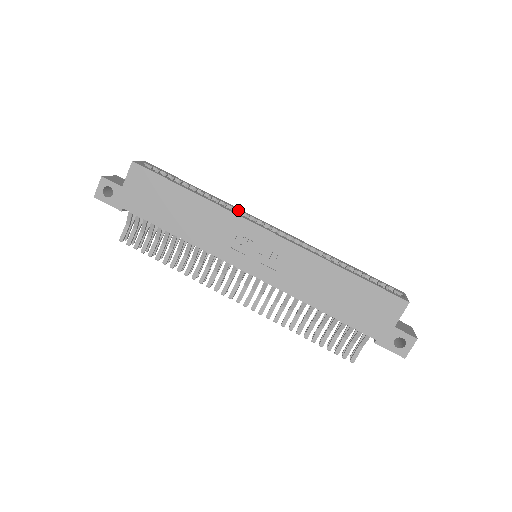
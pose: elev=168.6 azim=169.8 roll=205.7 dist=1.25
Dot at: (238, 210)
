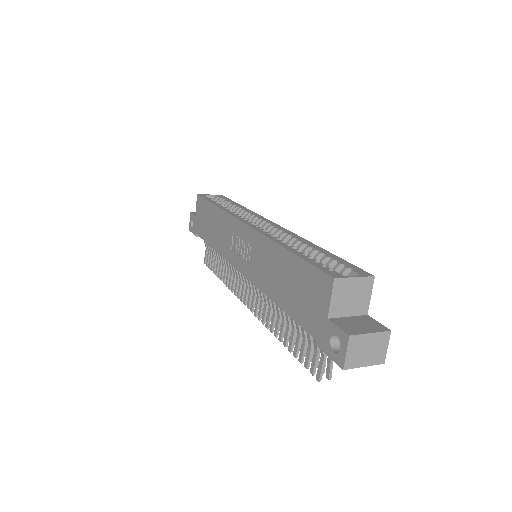
Dot at: (253, 215)
